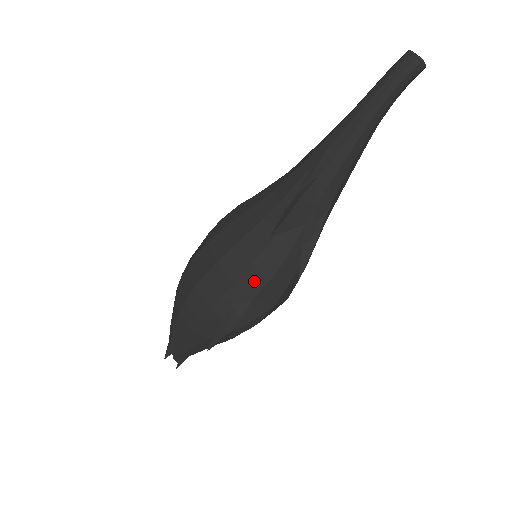
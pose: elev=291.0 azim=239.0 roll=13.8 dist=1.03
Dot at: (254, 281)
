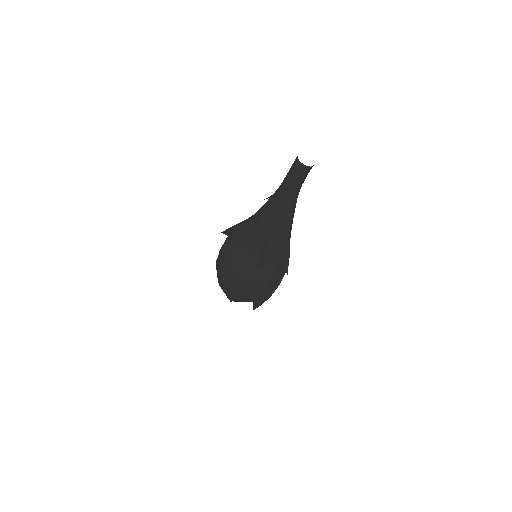
Dot at: (261, 285)
